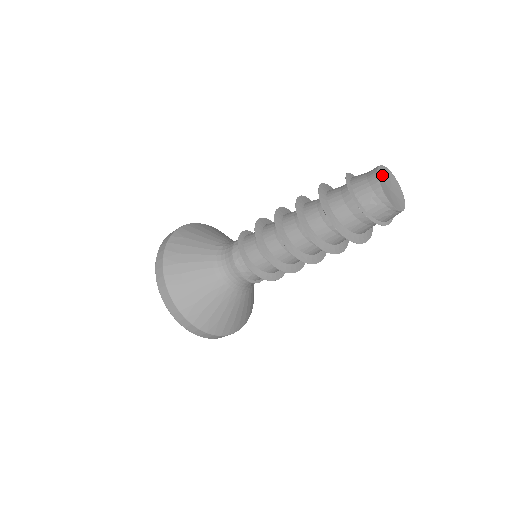
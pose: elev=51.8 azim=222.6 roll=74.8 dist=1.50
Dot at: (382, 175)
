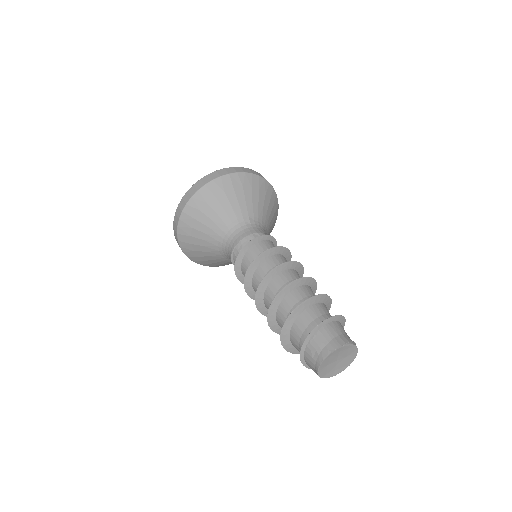
Dot at: (343, 350)
